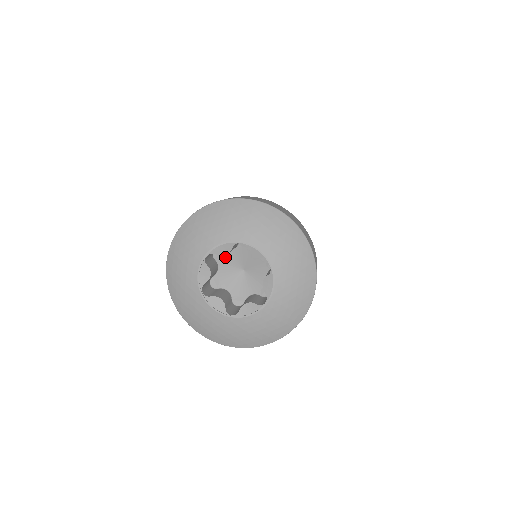
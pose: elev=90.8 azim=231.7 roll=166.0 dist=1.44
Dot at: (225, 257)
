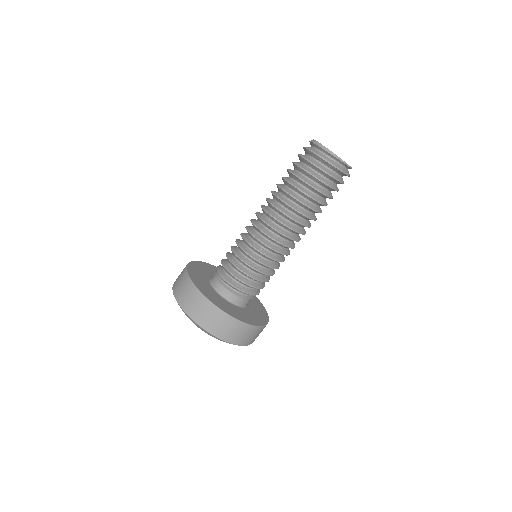
Dot at: occluded
